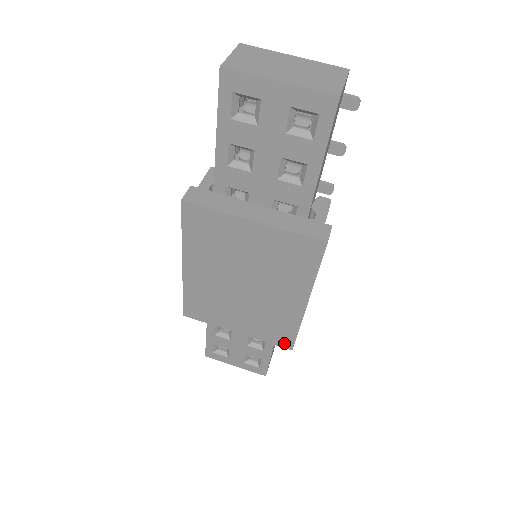
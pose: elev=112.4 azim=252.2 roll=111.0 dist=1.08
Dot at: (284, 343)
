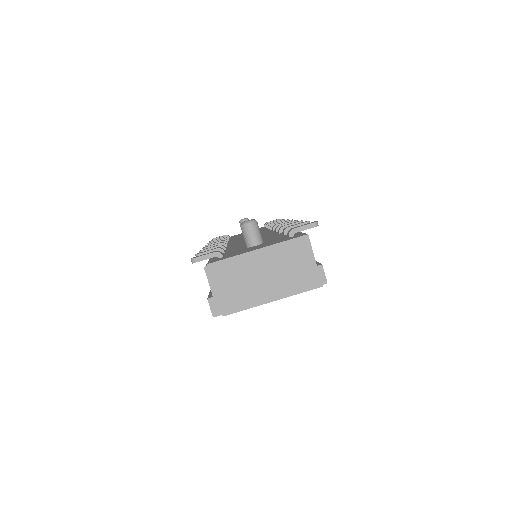
Dot at: occluded
